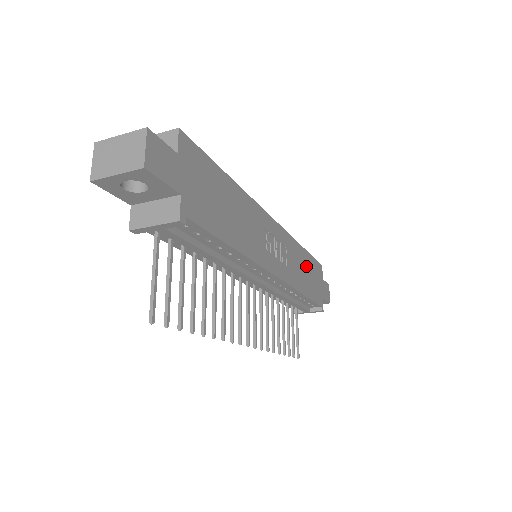
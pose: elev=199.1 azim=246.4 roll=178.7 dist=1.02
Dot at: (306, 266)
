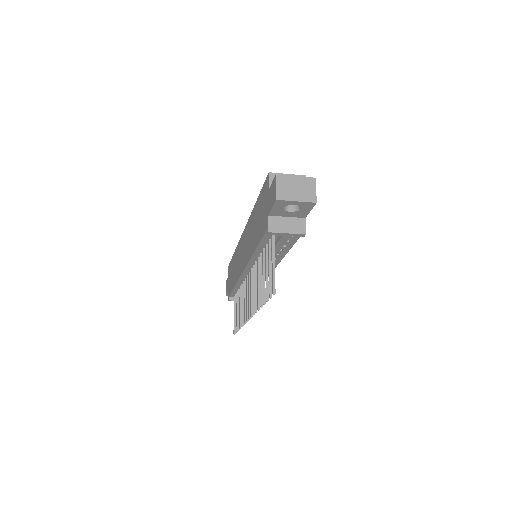
Dot at: occluded
